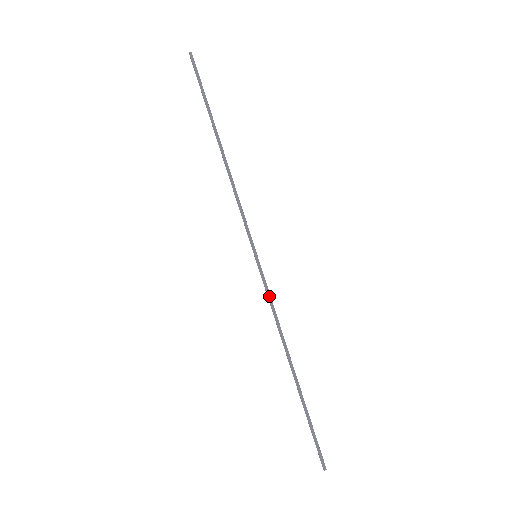
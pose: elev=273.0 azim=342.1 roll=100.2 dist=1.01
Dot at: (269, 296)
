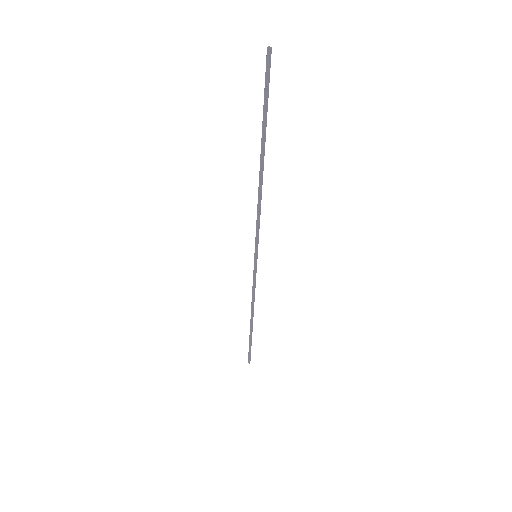
Dot at: (255, 282)
